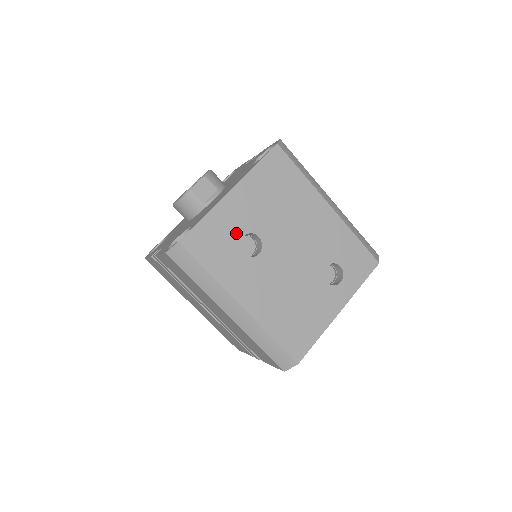
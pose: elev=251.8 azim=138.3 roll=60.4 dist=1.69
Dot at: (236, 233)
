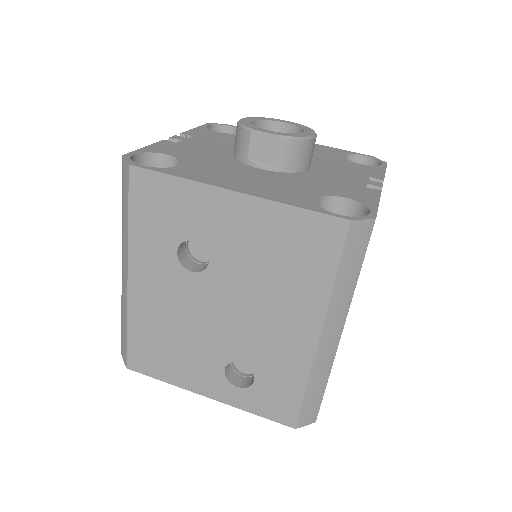
Dot at: (192, 230)
